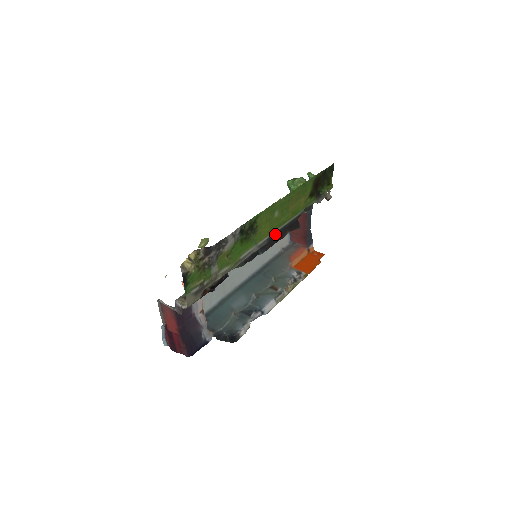
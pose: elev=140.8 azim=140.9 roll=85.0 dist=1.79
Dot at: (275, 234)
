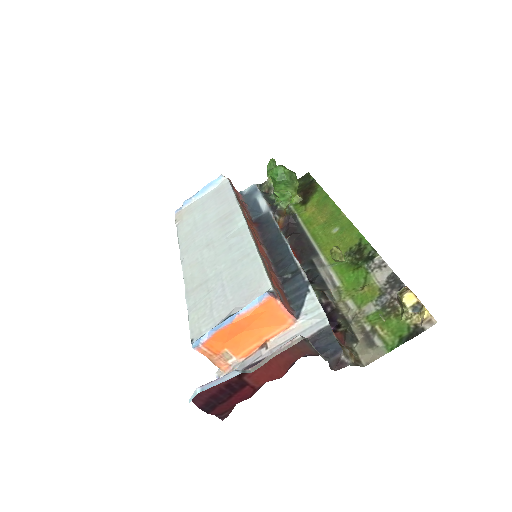
Dot at: (311, 248)
